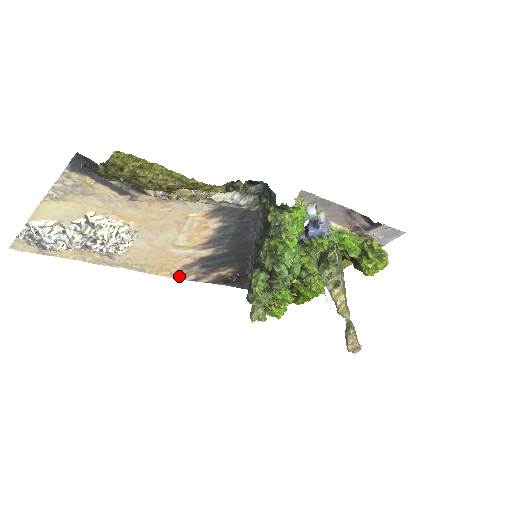
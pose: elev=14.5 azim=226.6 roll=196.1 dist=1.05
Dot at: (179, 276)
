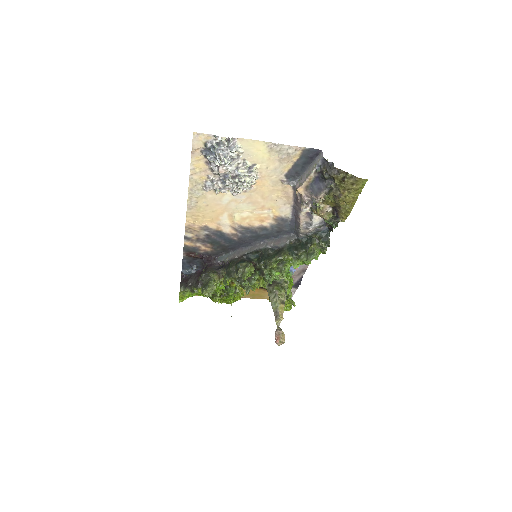
Dot at: (189, 228)
